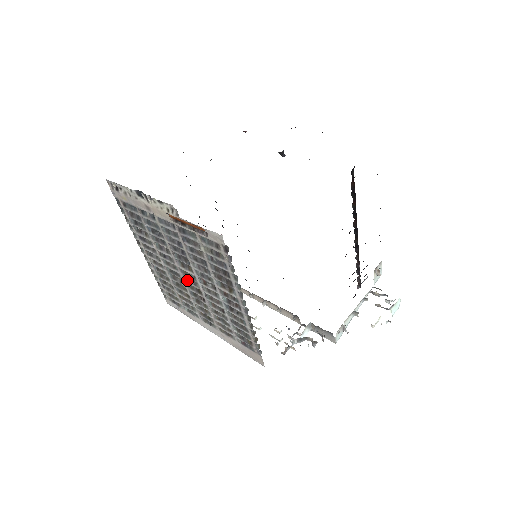
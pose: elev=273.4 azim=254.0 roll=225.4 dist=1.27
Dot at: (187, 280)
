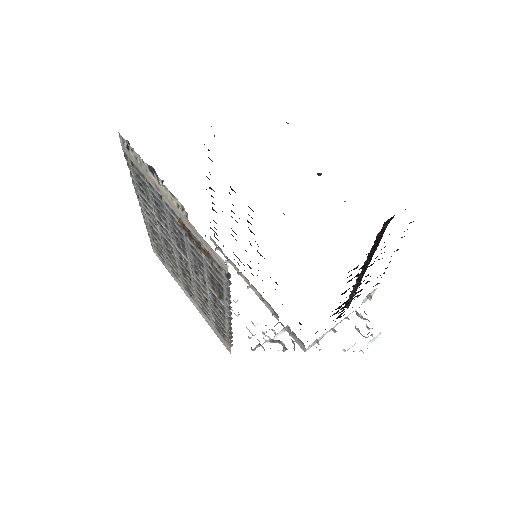
Dot at: (179, 256)
